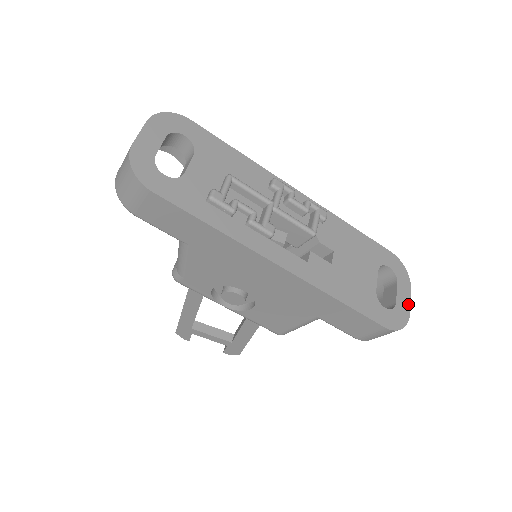
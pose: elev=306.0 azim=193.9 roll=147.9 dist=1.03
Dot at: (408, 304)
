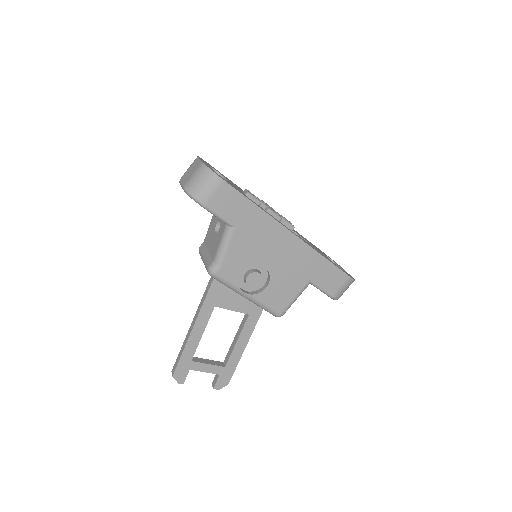
Dot at: occluded
